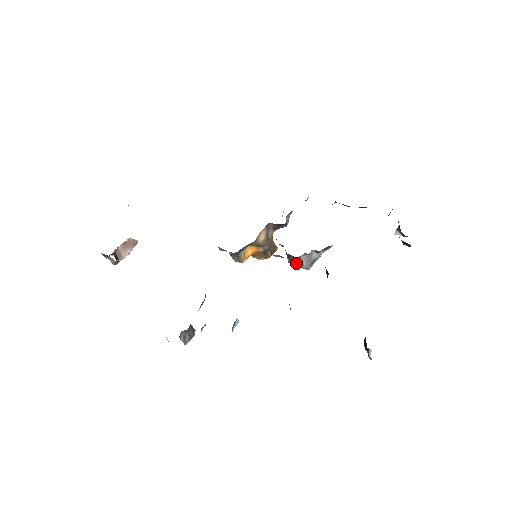
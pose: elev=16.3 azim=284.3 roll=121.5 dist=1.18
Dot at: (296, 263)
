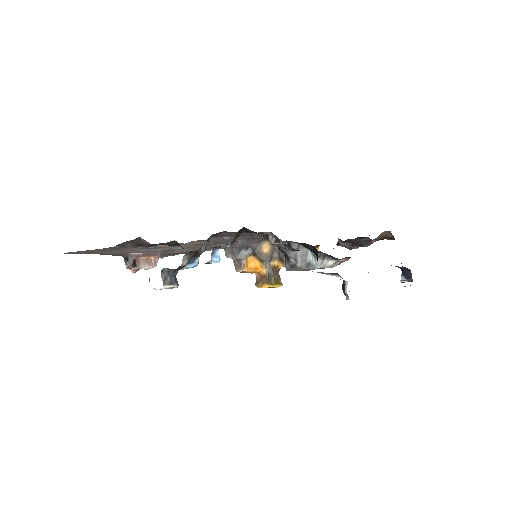
Dot at: (292, 264)
